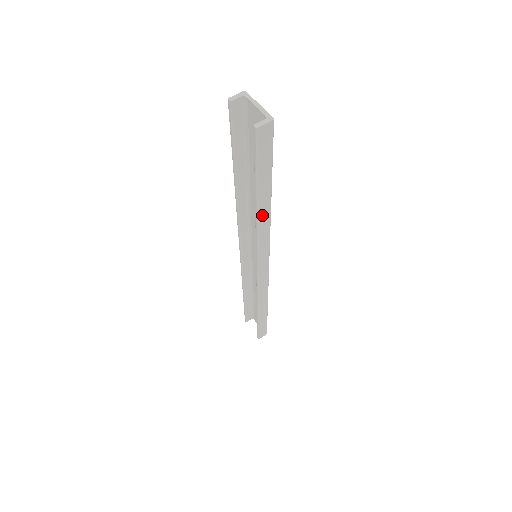
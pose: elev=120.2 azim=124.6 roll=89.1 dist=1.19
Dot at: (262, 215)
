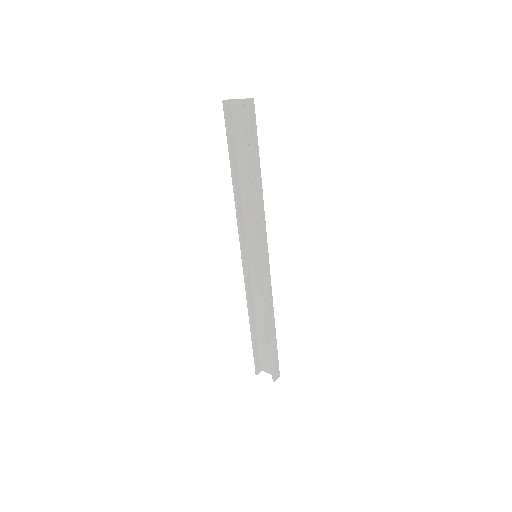
Dot at: (257, 187)
